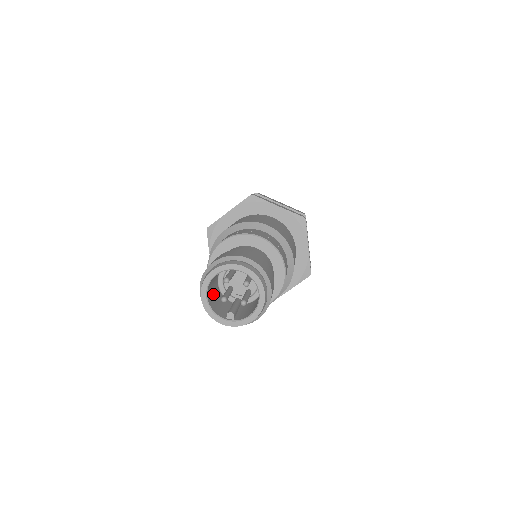
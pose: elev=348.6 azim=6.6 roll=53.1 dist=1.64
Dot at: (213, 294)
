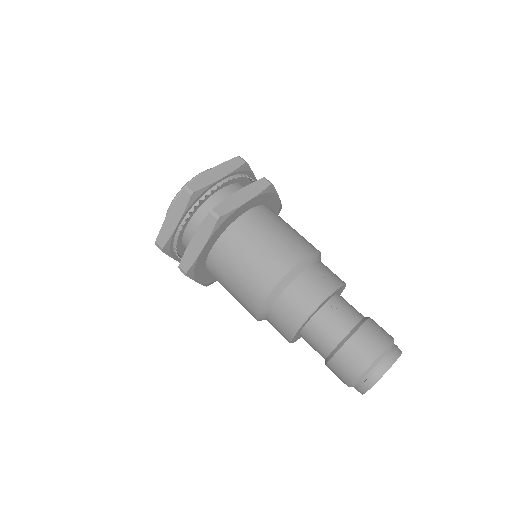
Dot at: occluded
